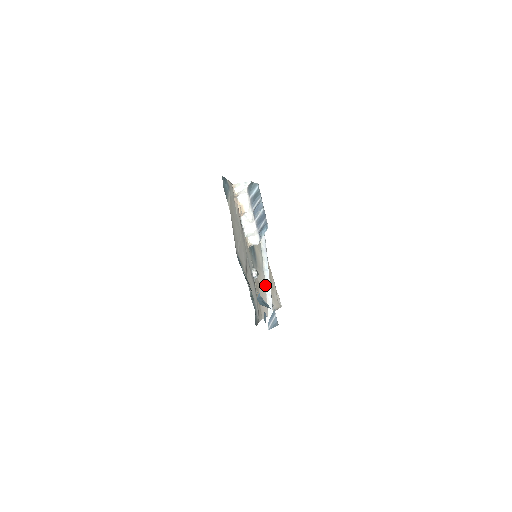
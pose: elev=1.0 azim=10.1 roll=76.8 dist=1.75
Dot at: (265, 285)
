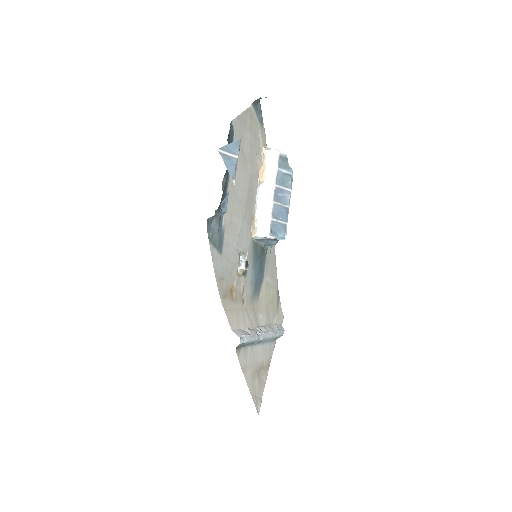
Dot at: (250, 327)
